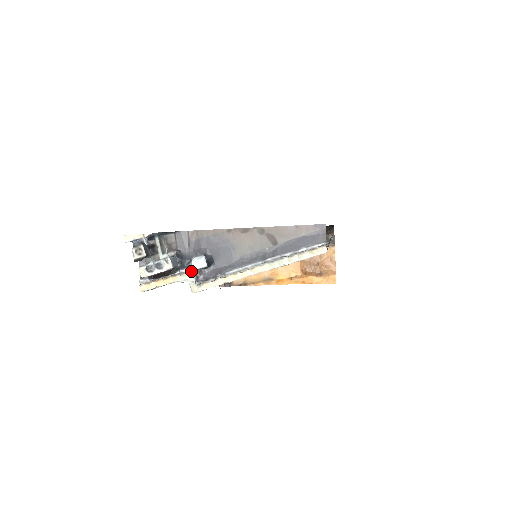
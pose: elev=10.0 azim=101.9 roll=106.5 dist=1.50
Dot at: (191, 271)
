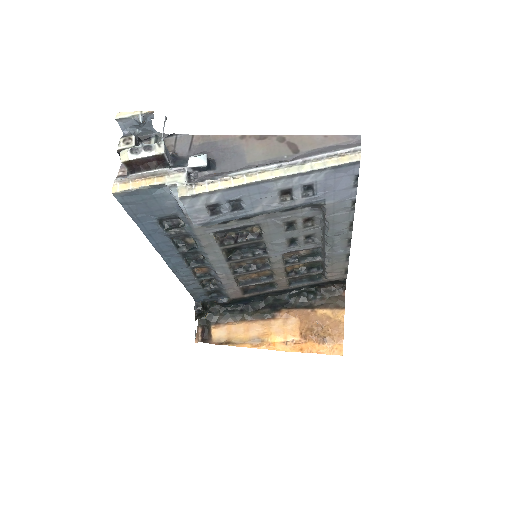
Dot at: (185, 170)
